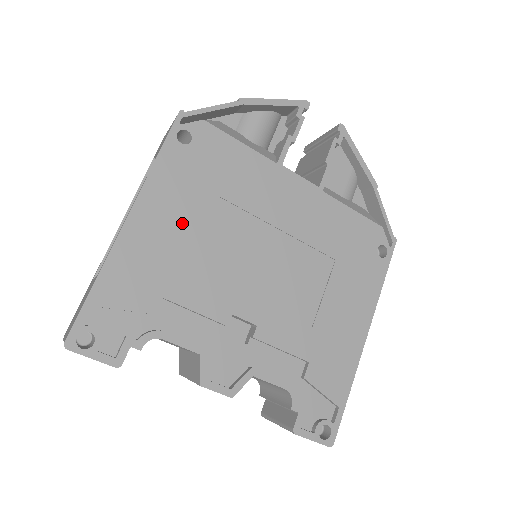
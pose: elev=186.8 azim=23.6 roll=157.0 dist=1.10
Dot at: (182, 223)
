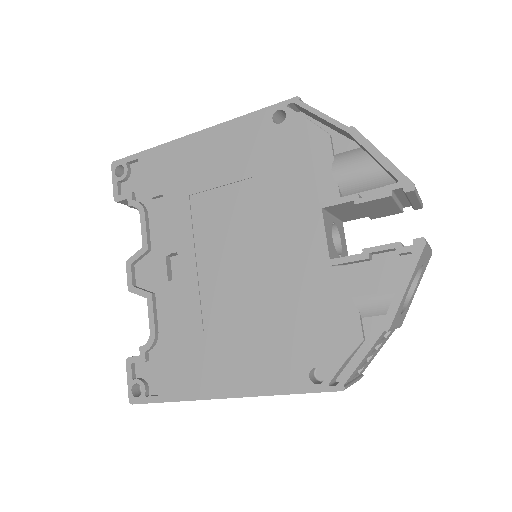
Dot at: (216, 168)
